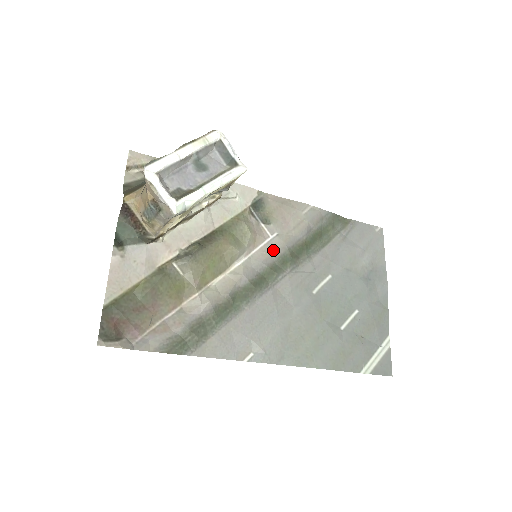
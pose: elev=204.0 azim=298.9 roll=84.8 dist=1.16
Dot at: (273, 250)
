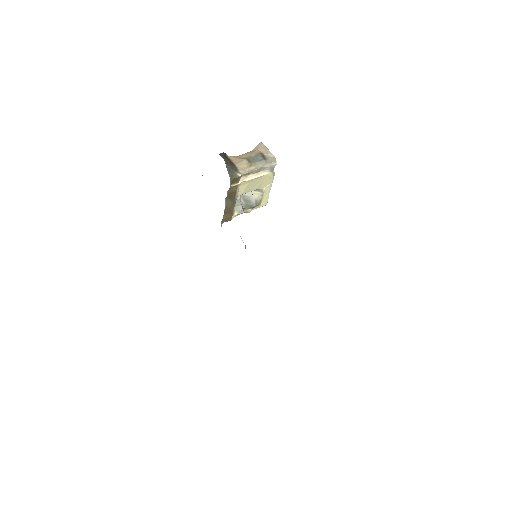
Dot at: occluded
